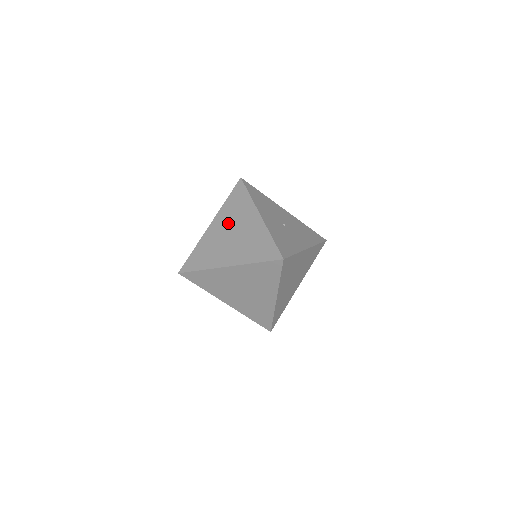
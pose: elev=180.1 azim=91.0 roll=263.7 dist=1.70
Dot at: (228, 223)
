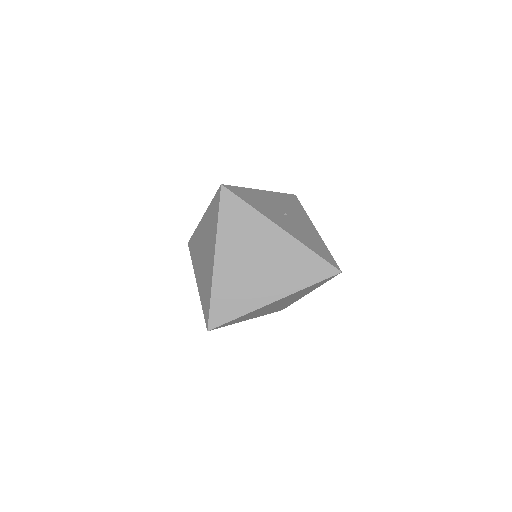
Dot at: occluded
